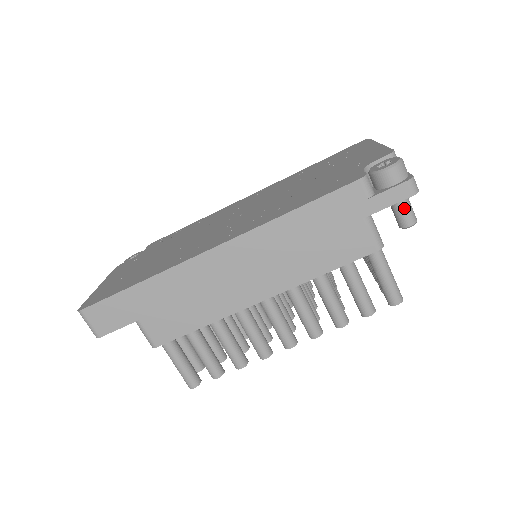
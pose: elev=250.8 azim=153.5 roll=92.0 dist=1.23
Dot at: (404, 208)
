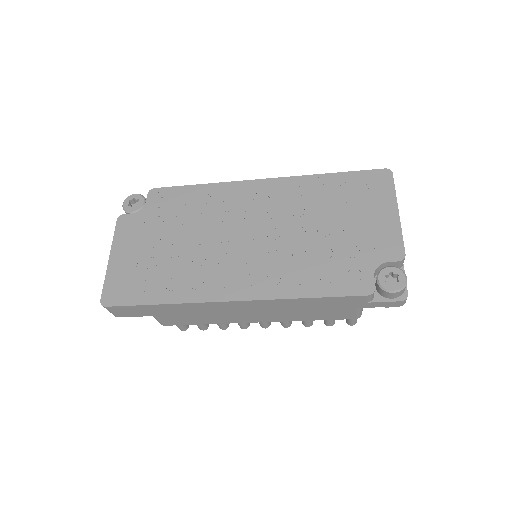
Dot at: occluded
